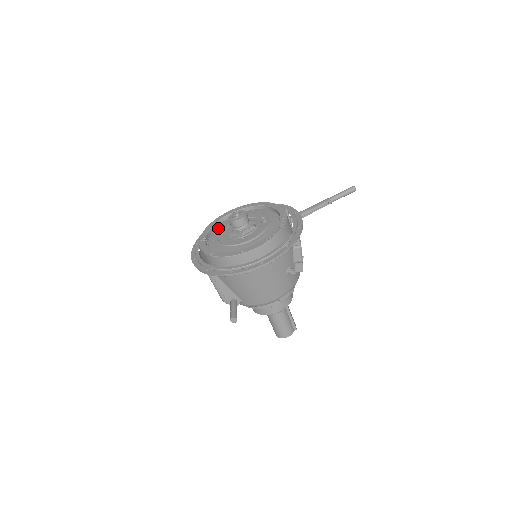
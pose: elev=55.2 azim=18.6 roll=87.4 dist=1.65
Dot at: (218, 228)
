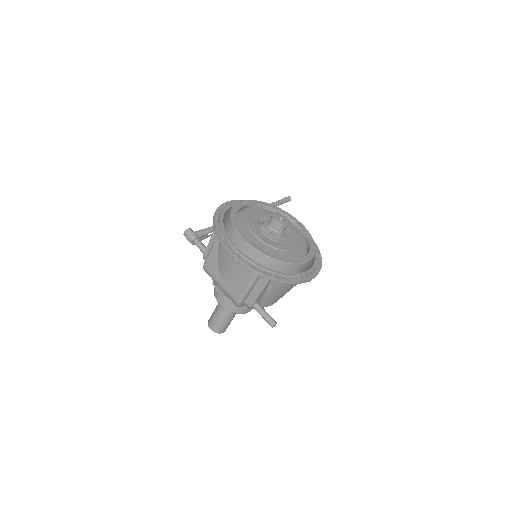
Dot at: (244, 224)
